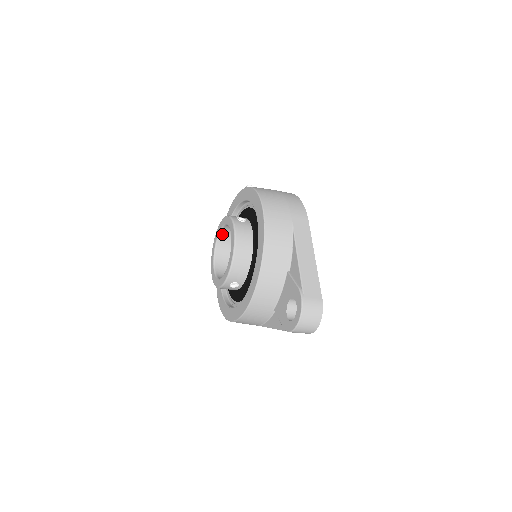
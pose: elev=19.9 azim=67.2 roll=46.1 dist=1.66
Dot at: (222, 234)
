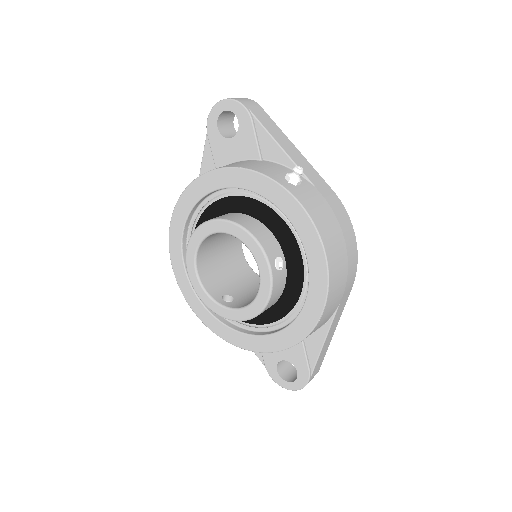
Dot at: (229, 232)
